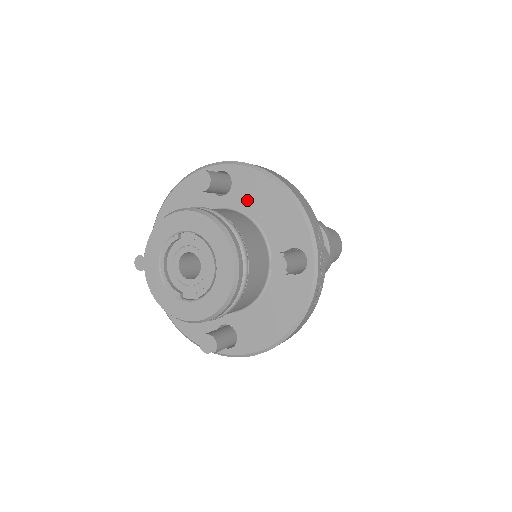
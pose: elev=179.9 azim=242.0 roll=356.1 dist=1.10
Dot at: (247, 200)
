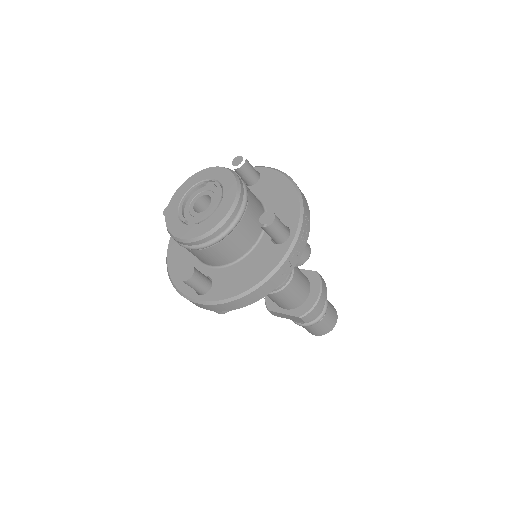
Dot at: (265, 191)
